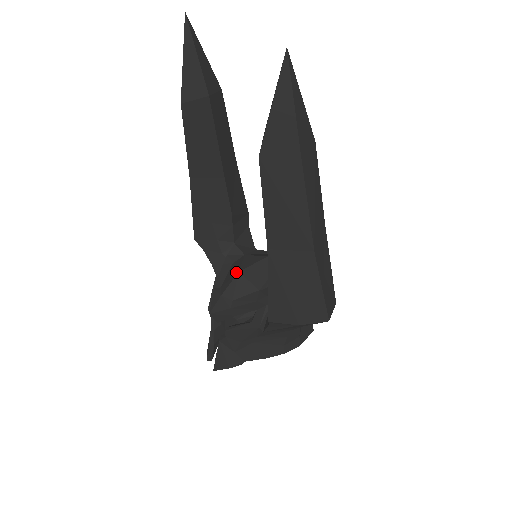
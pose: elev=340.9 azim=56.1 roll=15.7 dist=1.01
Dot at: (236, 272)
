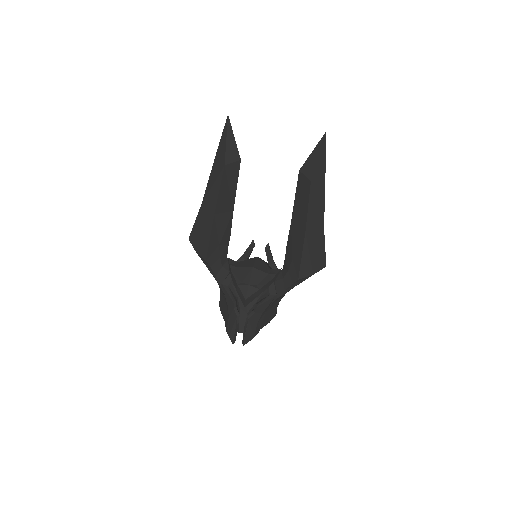
Dot at: (250, 268)
